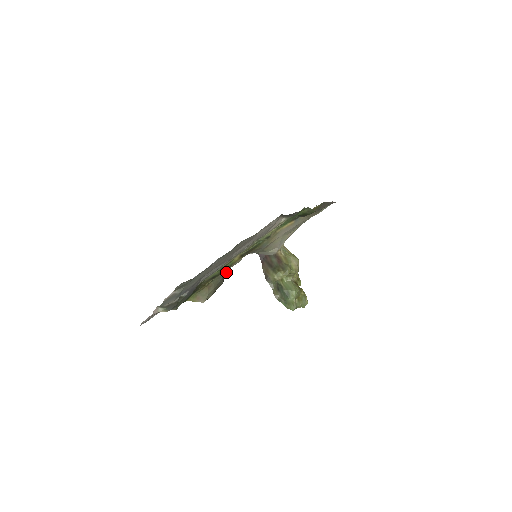
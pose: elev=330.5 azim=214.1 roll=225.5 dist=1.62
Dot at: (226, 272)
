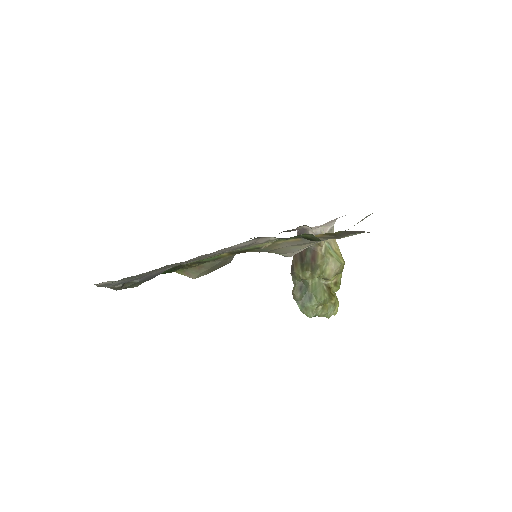
Dot at: occluded
